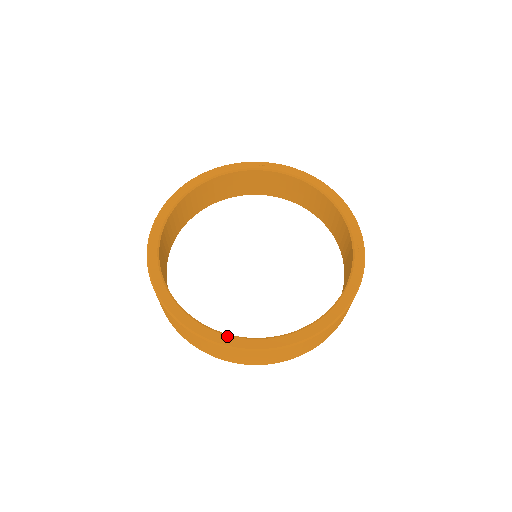
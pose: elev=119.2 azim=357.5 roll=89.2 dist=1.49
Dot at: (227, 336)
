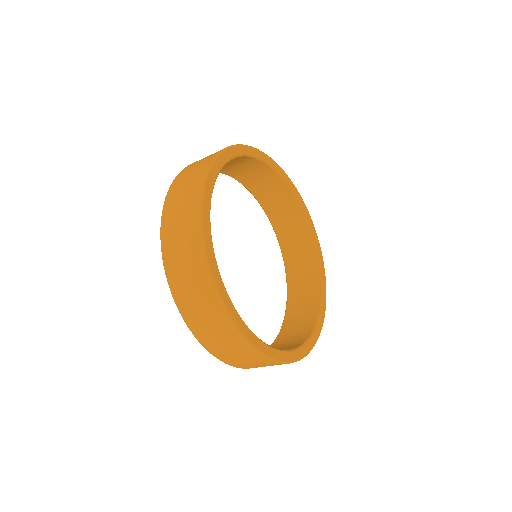
Dot at: (241, 319)
